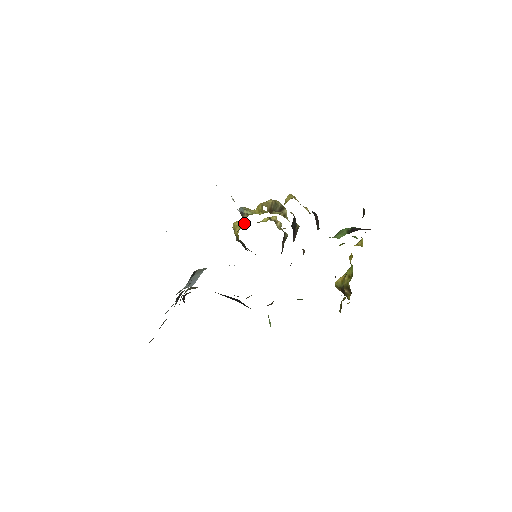
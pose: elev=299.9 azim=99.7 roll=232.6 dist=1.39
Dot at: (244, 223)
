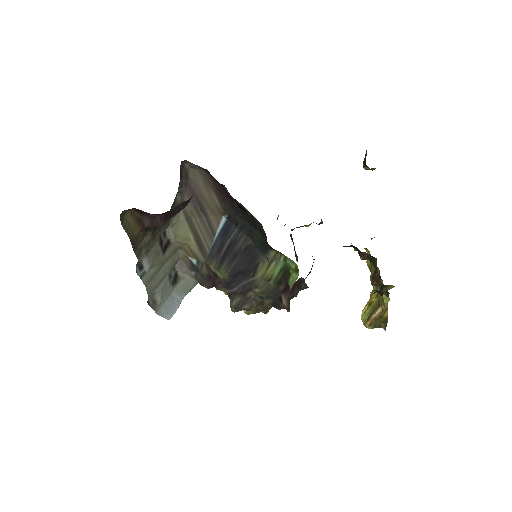
Dot at: occluded
